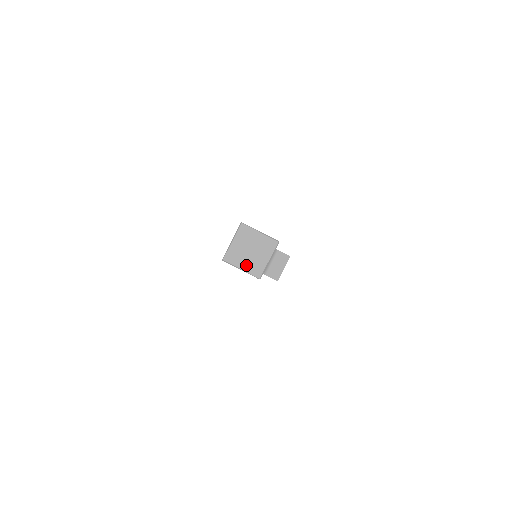
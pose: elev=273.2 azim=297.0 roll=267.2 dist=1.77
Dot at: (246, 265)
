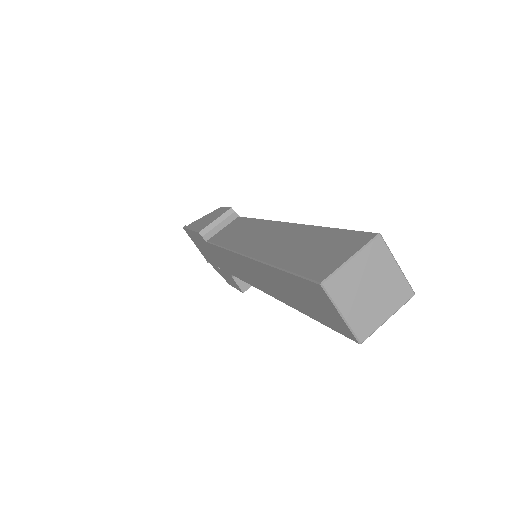
Dot at: (353, 311)
